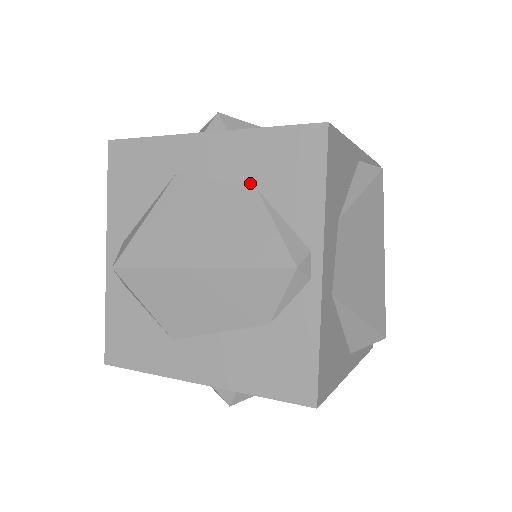
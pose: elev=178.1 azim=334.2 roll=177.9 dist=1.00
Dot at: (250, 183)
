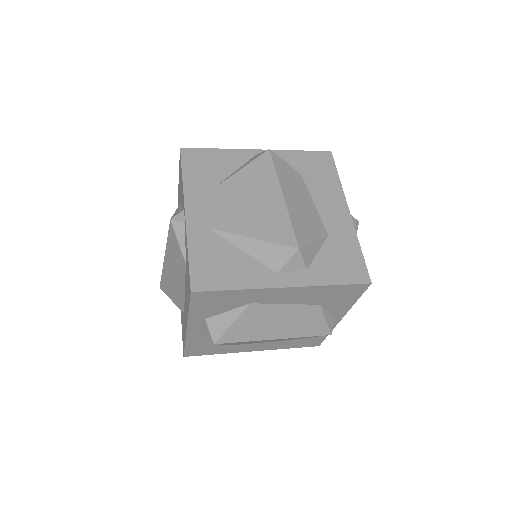
Dot at: occluded
